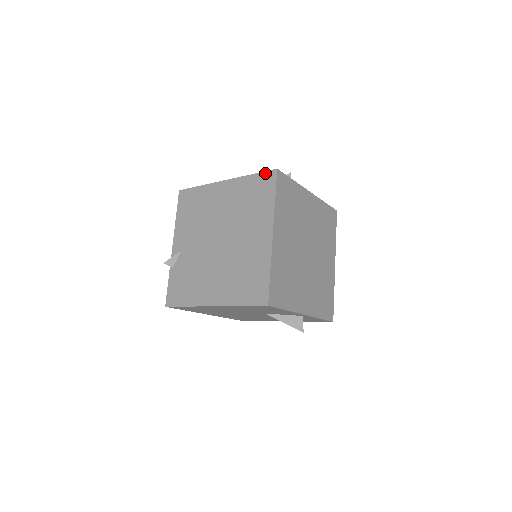
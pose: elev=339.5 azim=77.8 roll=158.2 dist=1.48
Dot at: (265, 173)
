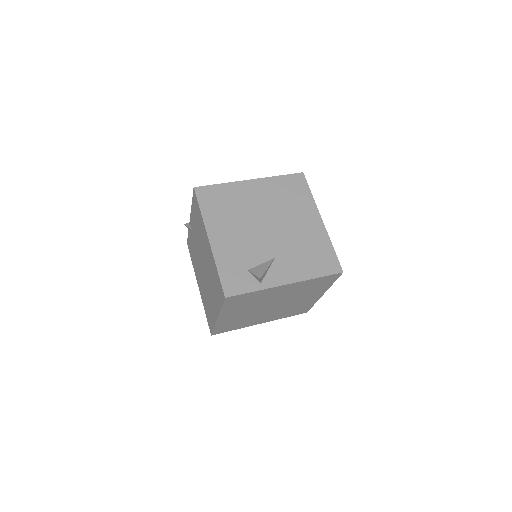
Dot at: (221, 286)
